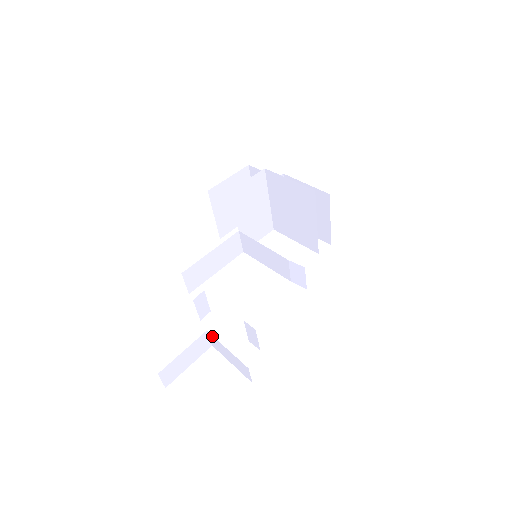
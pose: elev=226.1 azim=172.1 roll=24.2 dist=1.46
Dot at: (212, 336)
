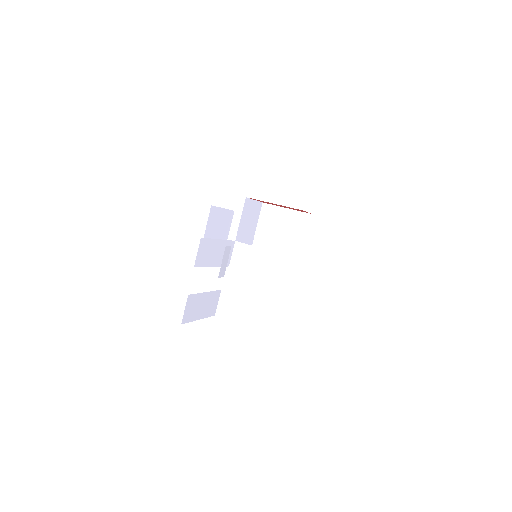
Dot at: (228, 294)
